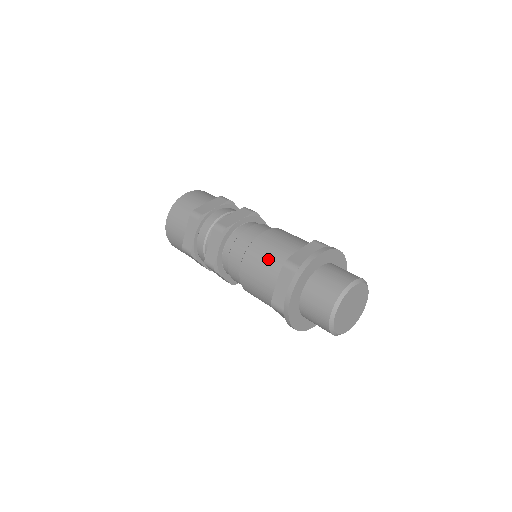
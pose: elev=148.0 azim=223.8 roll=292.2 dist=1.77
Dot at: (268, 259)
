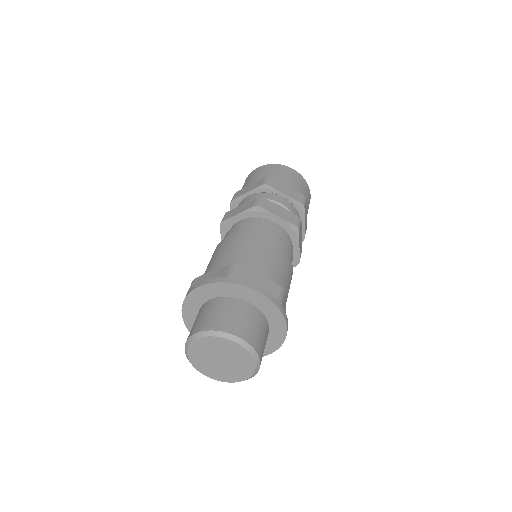
Dot at: (237, 252)
